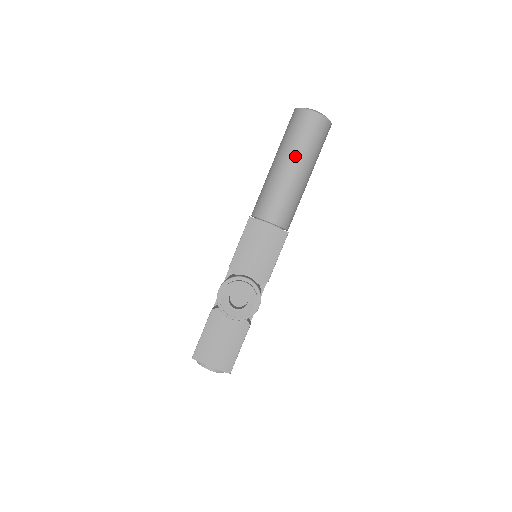
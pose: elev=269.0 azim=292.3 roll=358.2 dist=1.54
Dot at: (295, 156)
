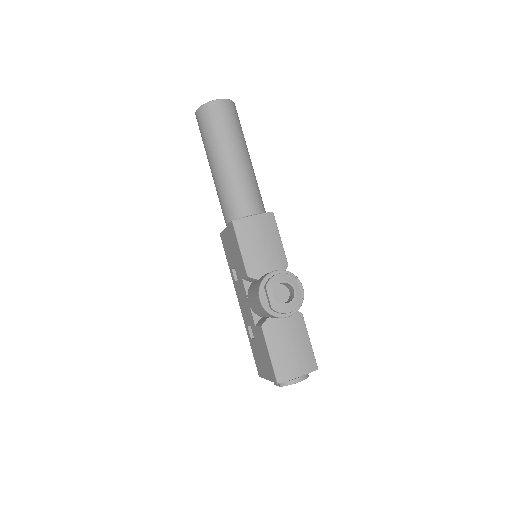
Dot at: (230, 146)
